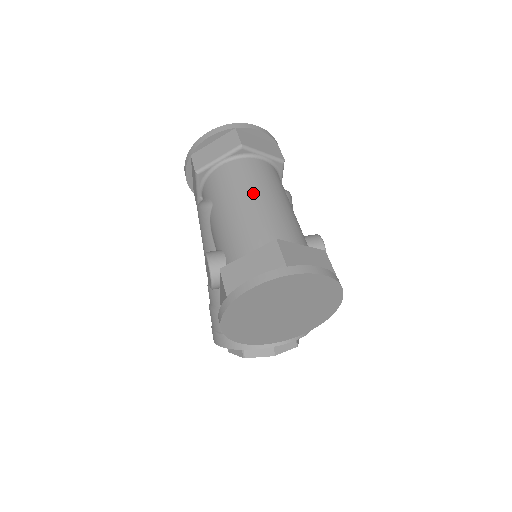
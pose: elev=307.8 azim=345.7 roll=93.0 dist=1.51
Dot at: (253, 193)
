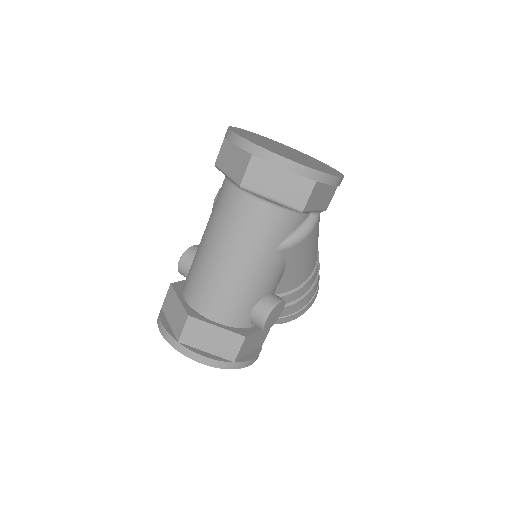
Dot at: (222, 246)
